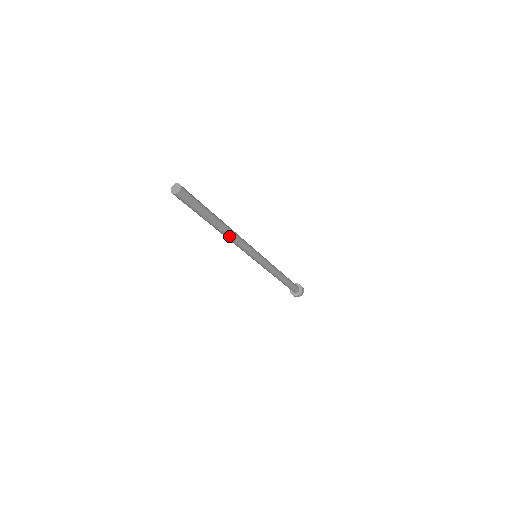
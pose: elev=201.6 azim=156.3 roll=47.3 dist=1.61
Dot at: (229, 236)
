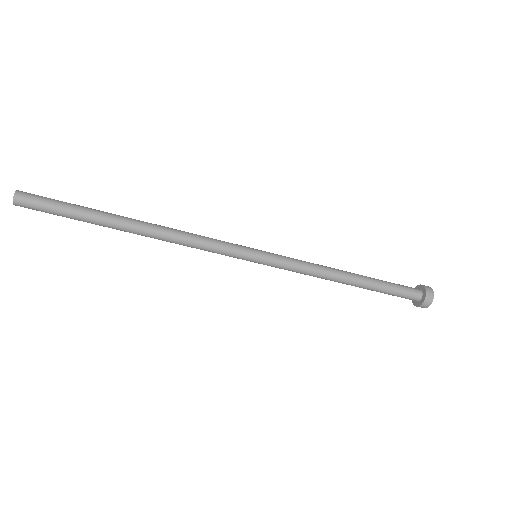
Dot at: (162, 232)
